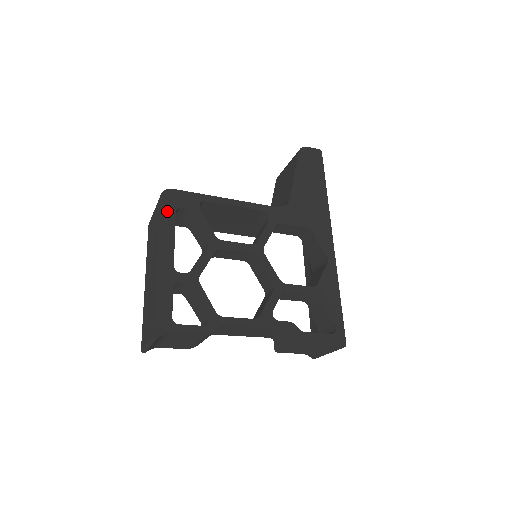
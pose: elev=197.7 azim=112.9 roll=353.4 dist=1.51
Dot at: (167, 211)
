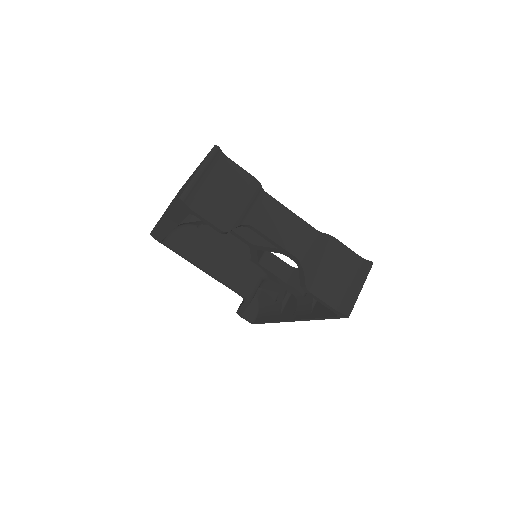
Dot at: occluded
